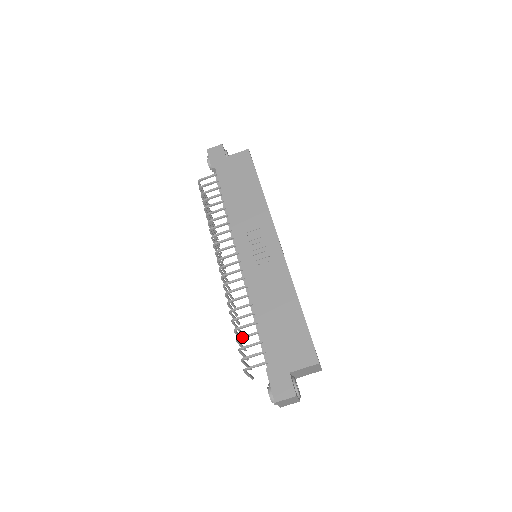
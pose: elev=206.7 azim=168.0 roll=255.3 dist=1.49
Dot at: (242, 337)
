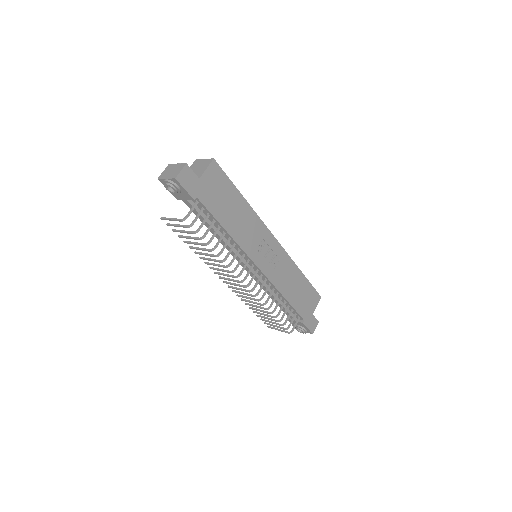
Dot at: occluded
